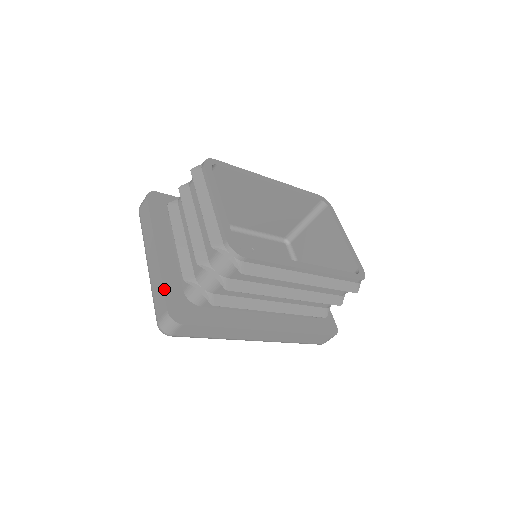
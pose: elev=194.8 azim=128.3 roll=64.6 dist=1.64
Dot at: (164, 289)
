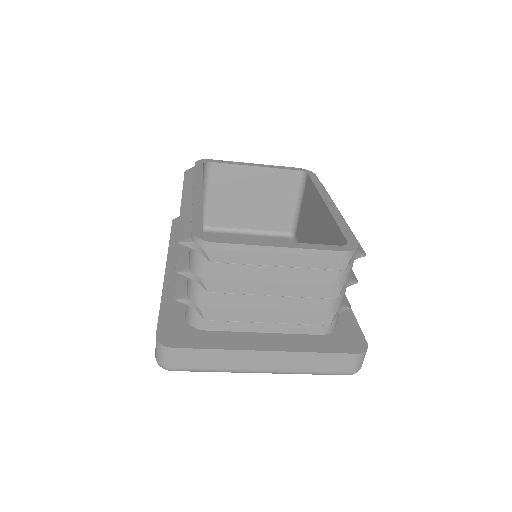
Dot at: (328, 352)
